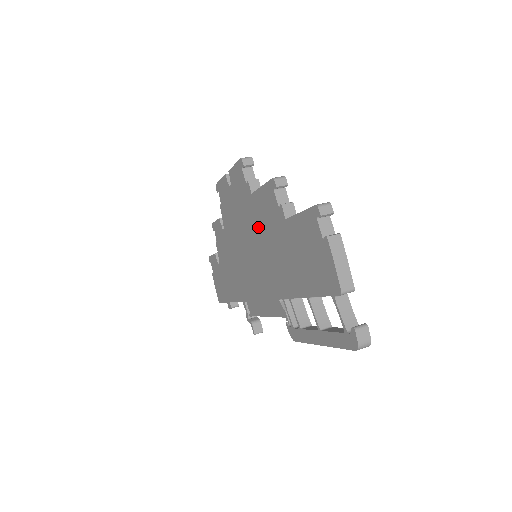
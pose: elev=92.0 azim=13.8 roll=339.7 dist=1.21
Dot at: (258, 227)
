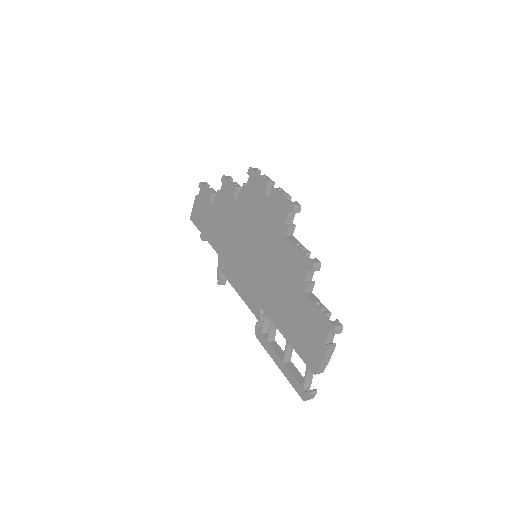
Dot at: (275, 257)
